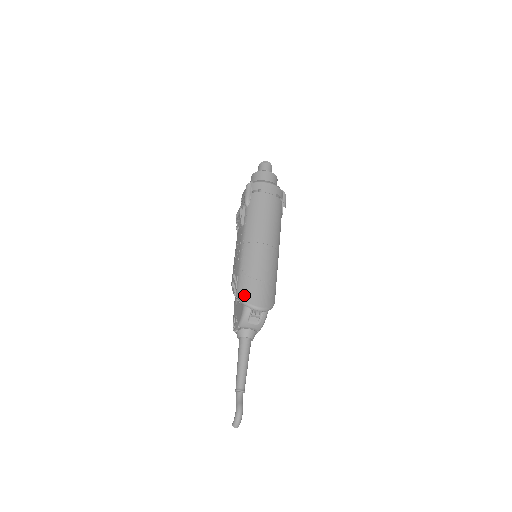
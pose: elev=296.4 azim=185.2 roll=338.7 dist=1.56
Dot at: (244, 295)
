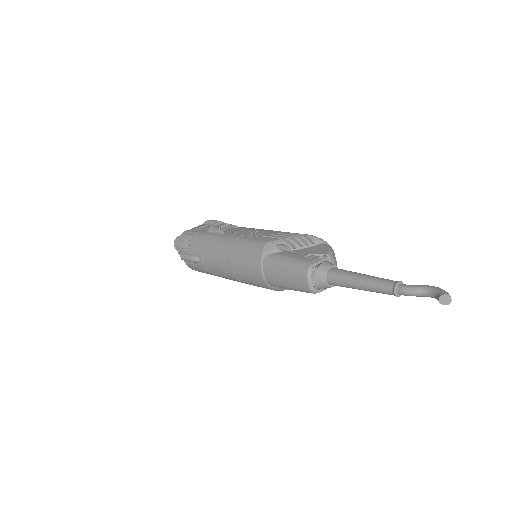
Dot at: occluded
